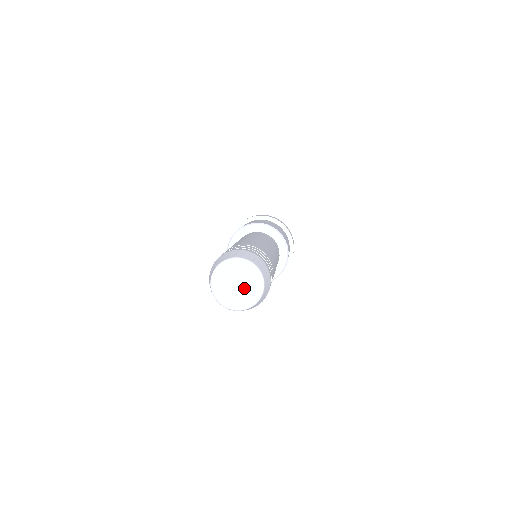
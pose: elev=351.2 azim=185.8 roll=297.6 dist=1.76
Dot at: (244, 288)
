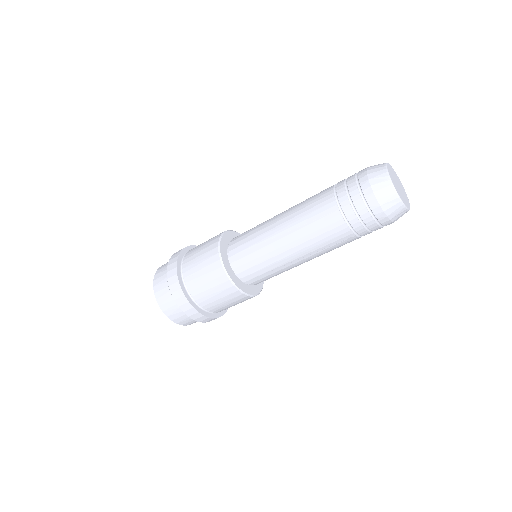
Dot at: (402, 193)
